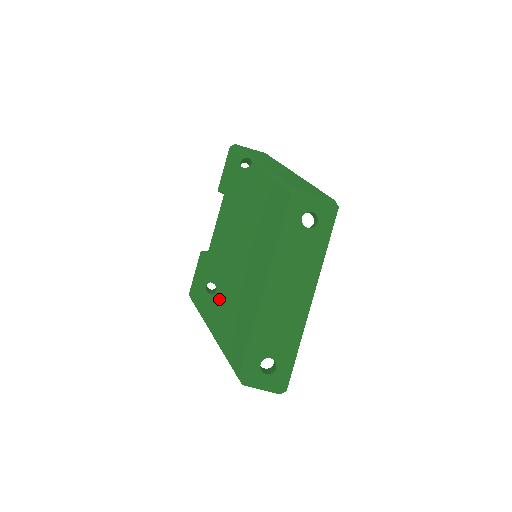
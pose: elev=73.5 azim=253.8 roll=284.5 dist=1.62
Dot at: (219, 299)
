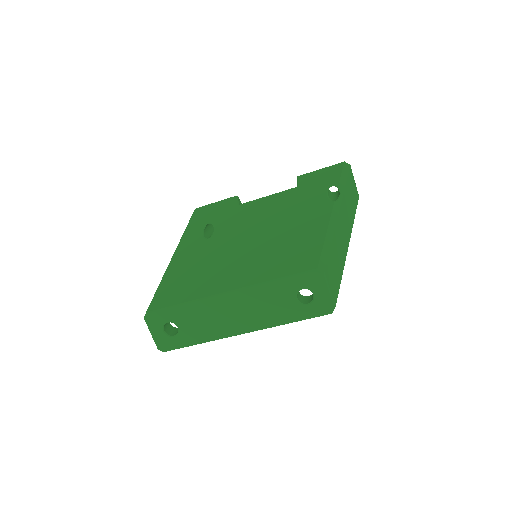
Dot at: (202, 247)
